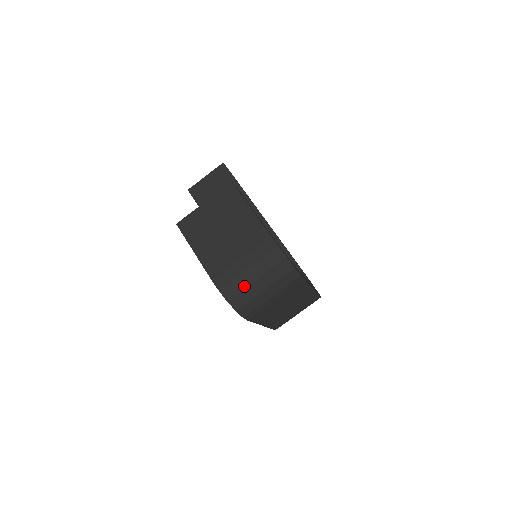
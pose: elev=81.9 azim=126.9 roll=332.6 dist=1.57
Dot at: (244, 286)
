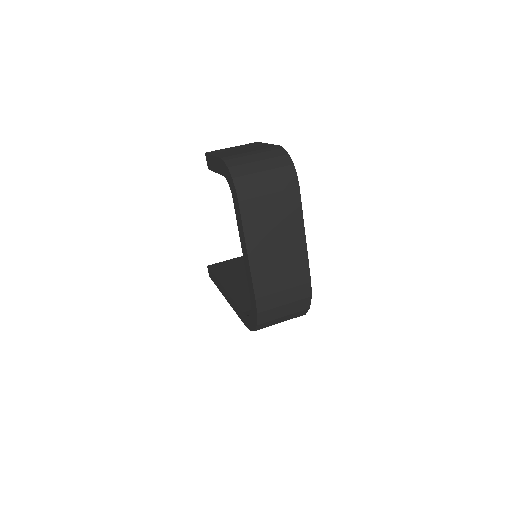
Dot at: (247, 162)
